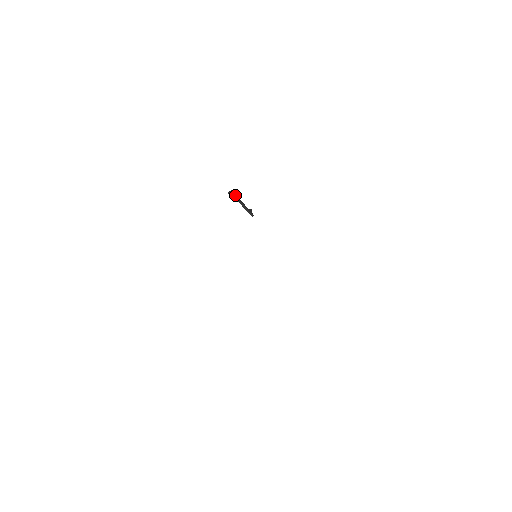
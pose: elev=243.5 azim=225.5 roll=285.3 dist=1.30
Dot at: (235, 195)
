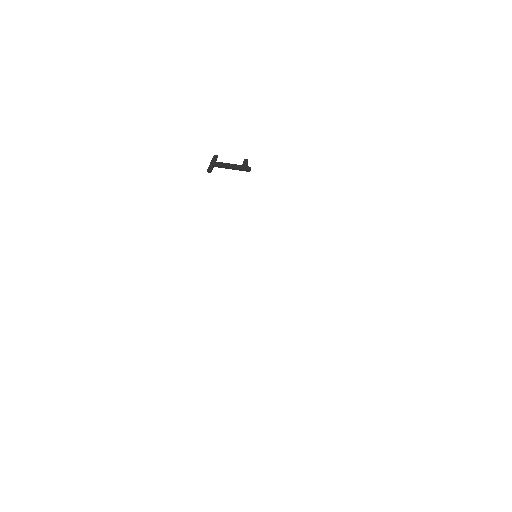
Dot at: (217, 164)
